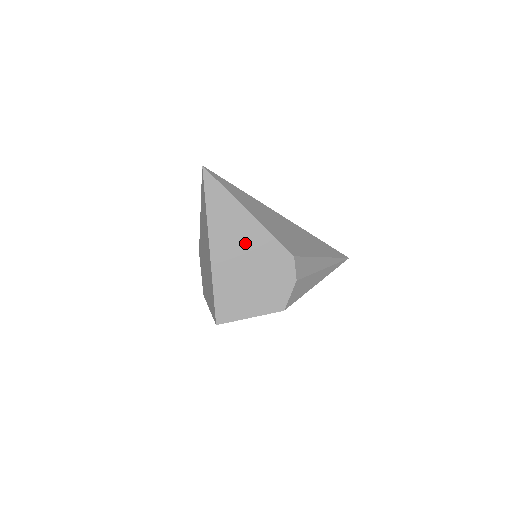
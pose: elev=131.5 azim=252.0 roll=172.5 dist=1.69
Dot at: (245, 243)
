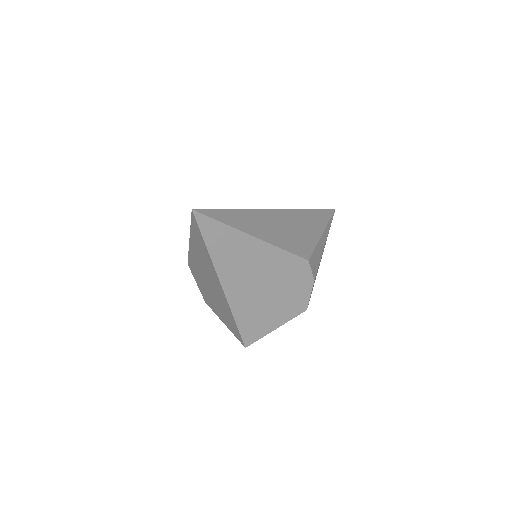
Dot at: (257, 268)
